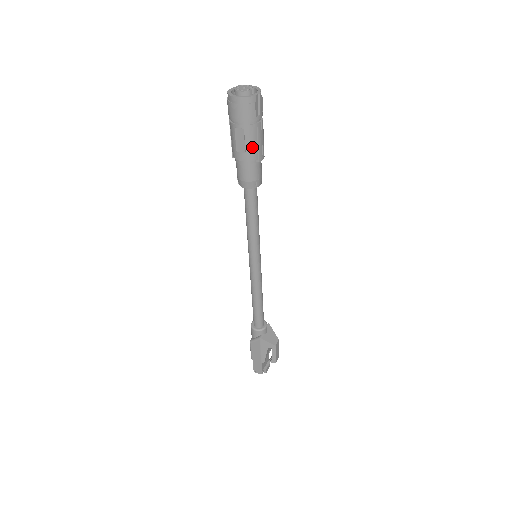
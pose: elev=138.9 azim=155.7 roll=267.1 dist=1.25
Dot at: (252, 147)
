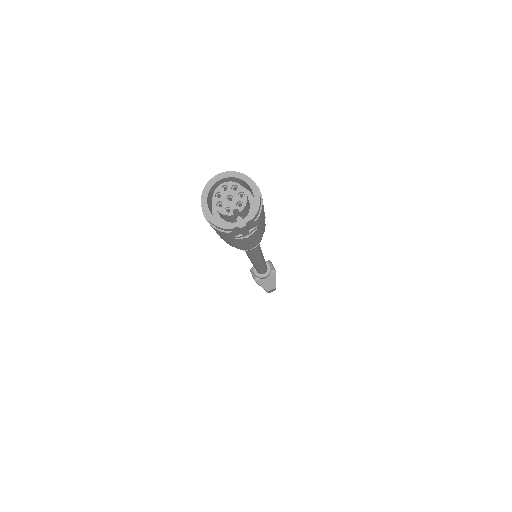
Dot at: (230, 242)
